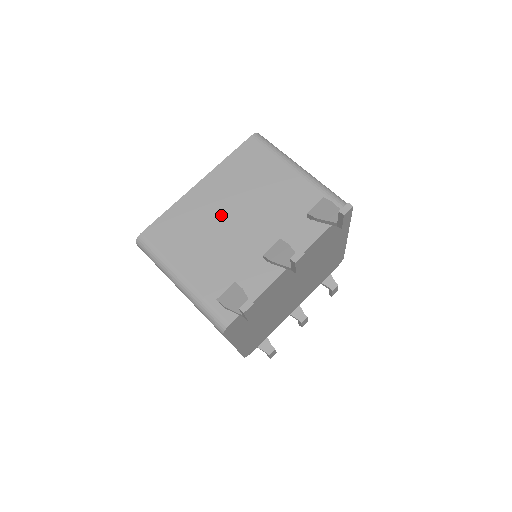
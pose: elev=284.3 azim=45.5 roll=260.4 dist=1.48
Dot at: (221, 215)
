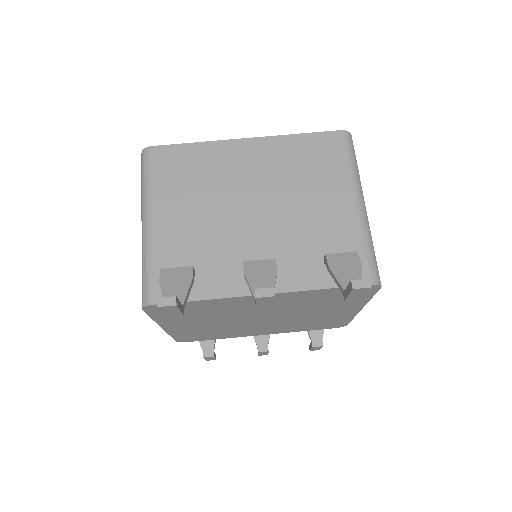
Dot at: (241, 188)
